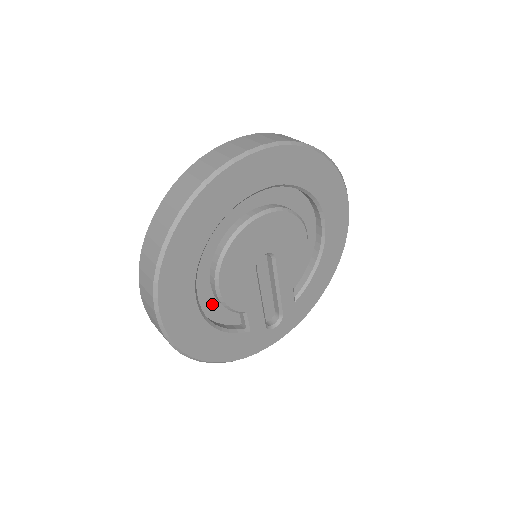
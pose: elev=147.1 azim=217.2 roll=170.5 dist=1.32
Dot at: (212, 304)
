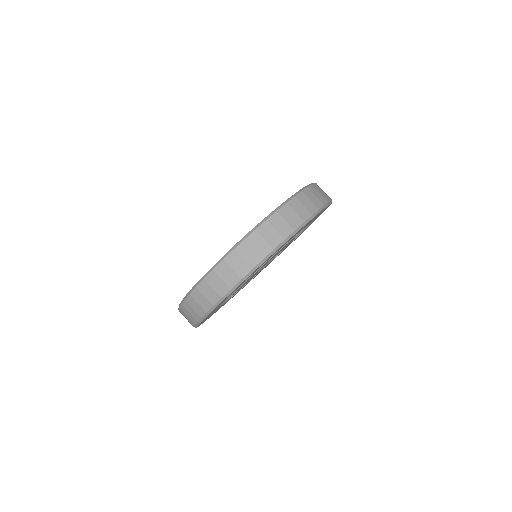
Dot at: occluded
